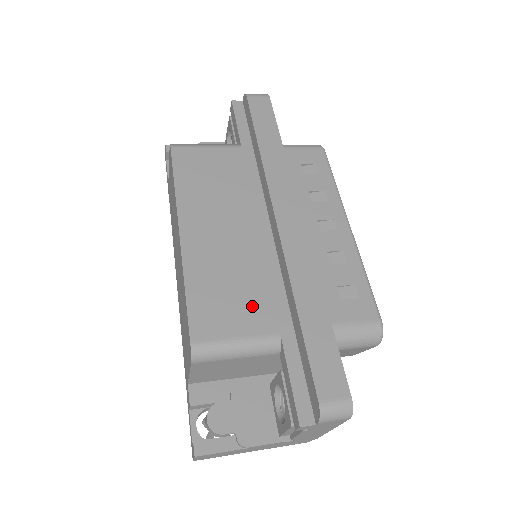
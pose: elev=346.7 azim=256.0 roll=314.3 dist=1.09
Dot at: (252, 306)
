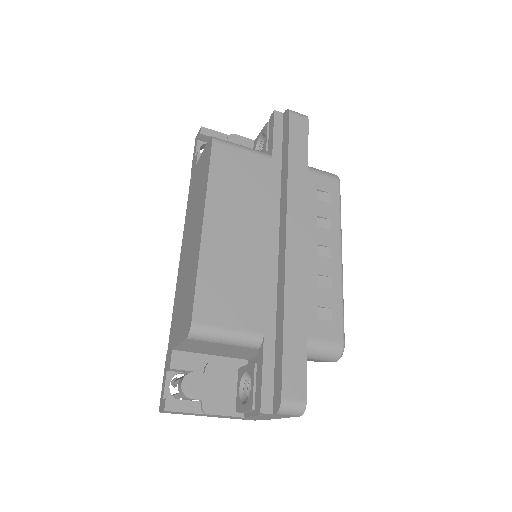
Dot at: (247, 304)
